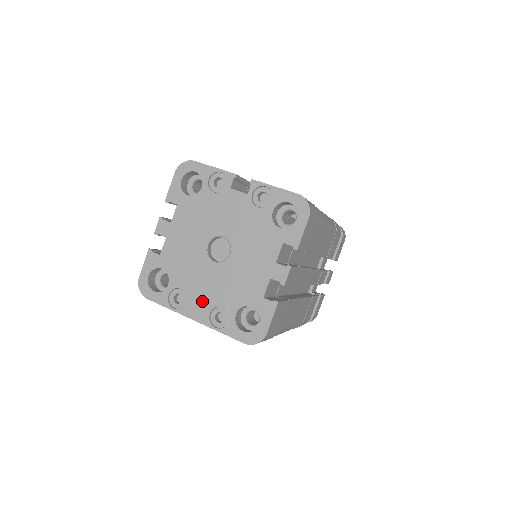
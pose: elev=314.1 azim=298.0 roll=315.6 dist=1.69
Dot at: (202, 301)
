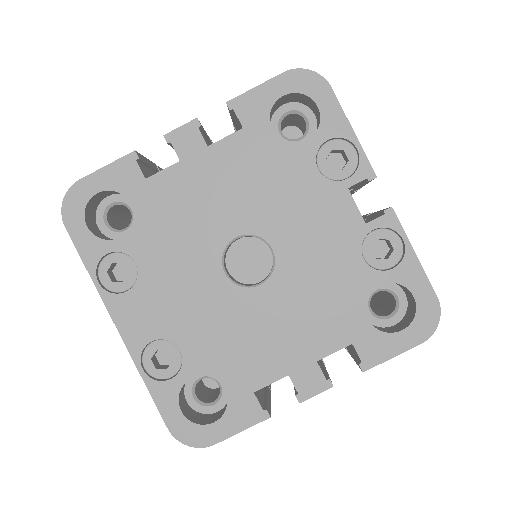
Dot at: (155, 312)
